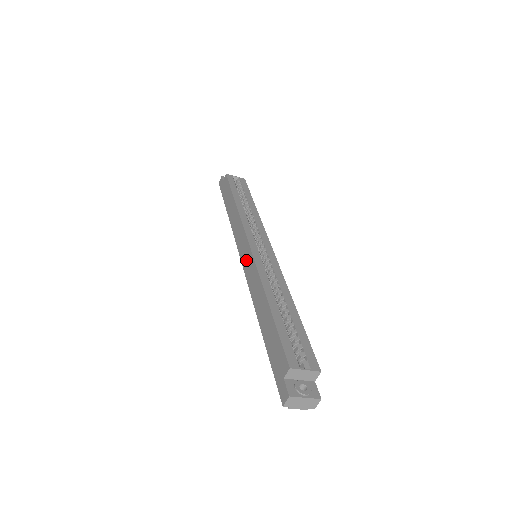
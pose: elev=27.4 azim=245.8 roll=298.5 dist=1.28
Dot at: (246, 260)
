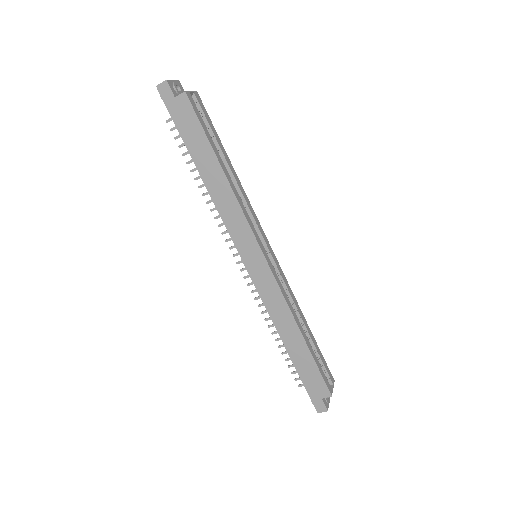
Dot at: (258, 272)
